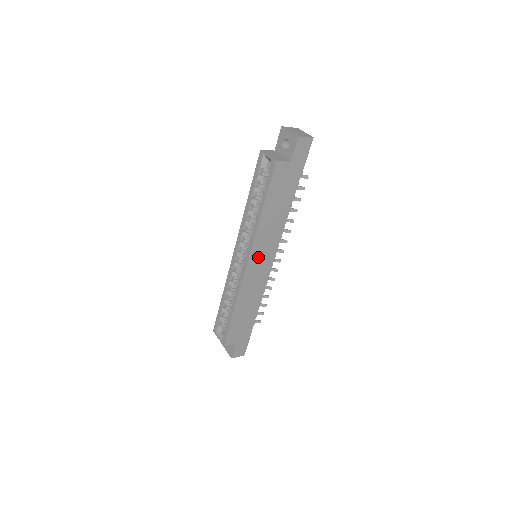
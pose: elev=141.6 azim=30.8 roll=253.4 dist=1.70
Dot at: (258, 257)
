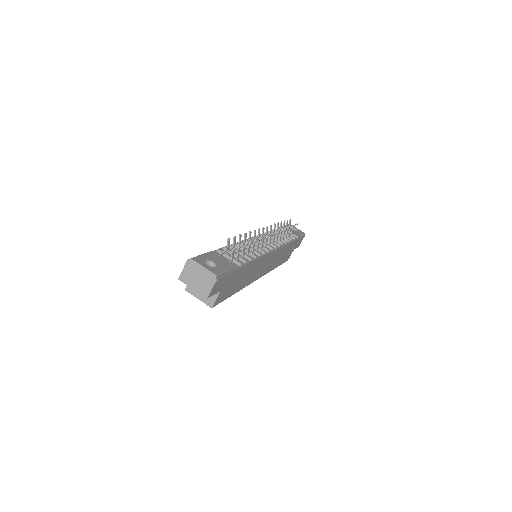
Dot at: (261, 271)
